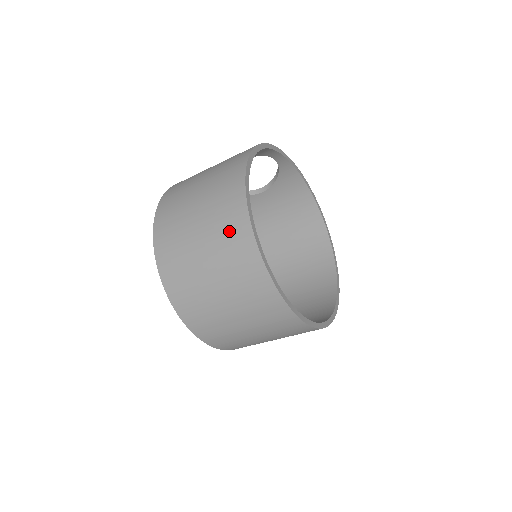
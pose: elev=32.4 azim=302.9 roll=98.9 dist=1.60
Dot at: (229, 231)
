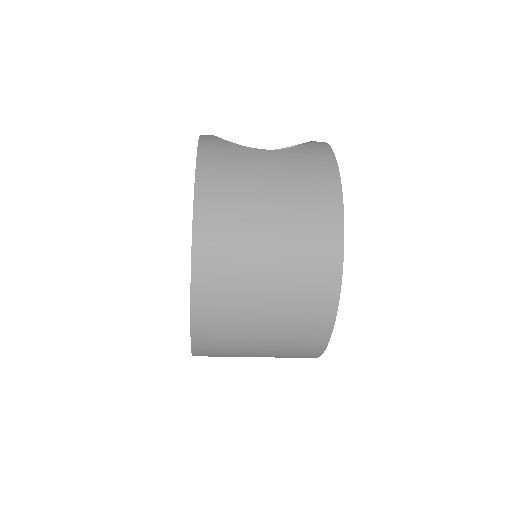
Dot at: (310, 295)
